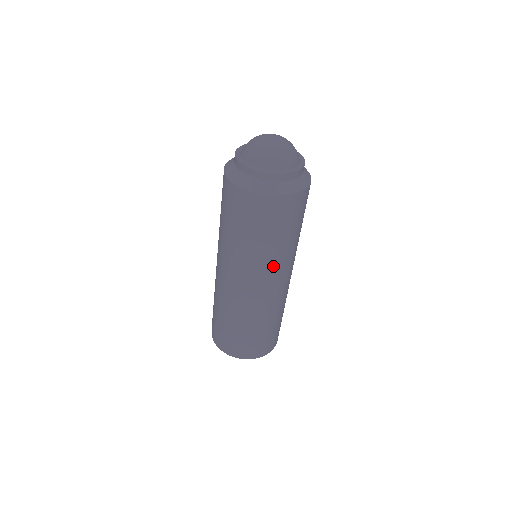
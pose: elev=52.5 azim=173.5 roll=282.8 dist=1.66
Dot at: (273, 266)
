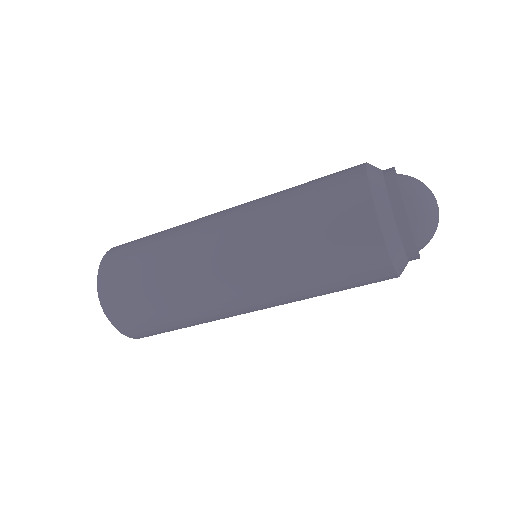
Dot at: (274, 289)
